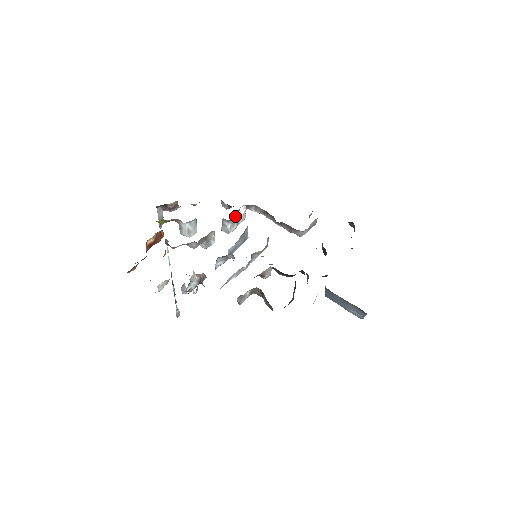
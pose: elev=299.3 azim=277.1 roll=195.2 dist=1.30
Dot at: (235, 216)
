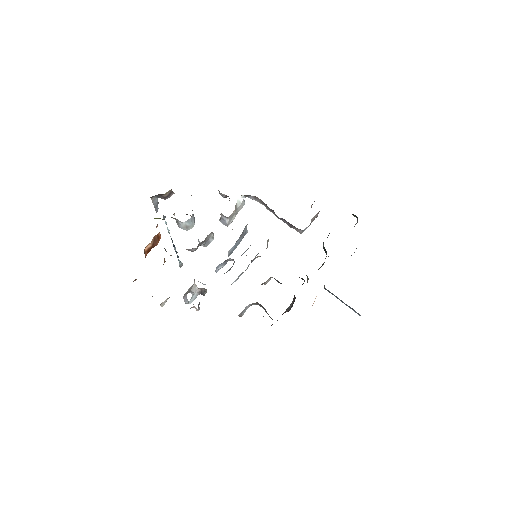
Dot at: (233, 211)
